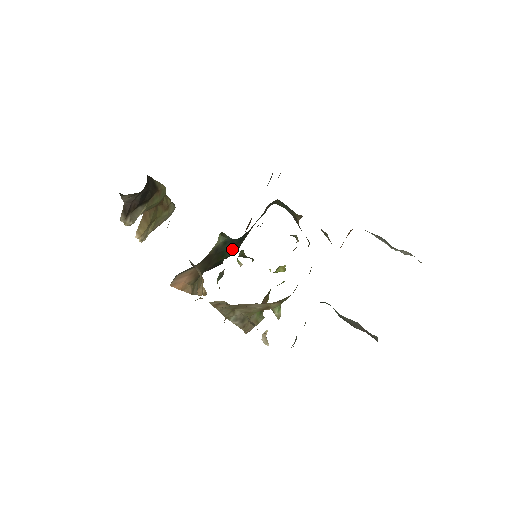
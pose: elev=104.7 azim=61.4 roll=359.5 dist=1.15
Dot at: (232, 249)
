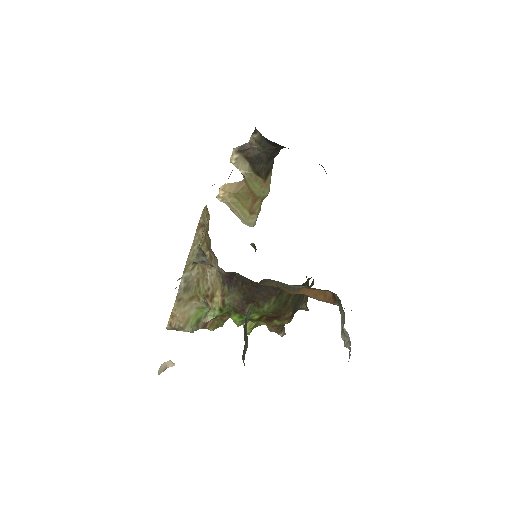
Dot at: occluded
